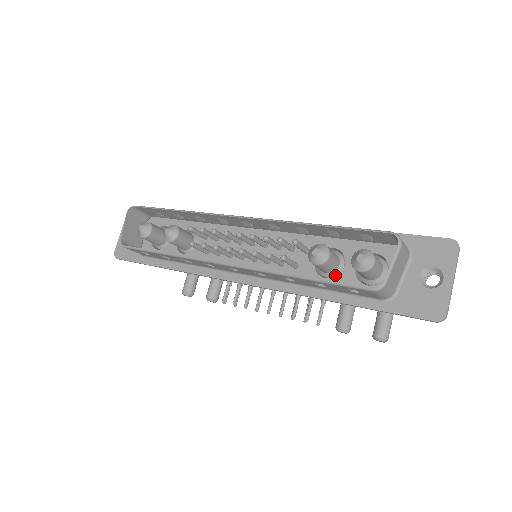
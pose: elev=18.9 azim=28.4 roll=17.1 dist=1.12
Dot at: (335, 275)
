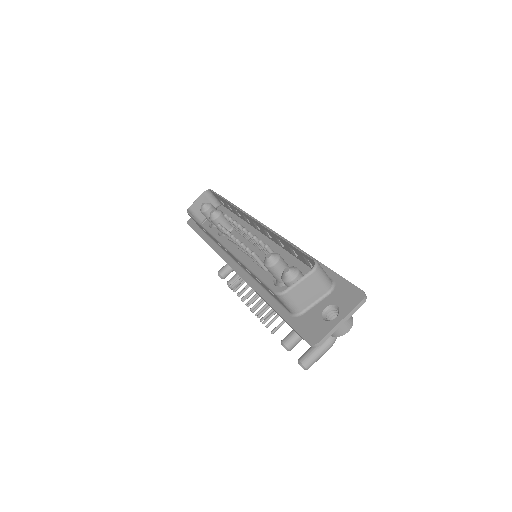
Dot at: (283, 286)
